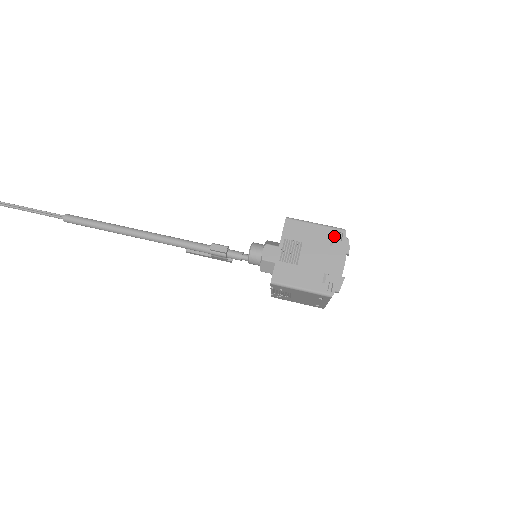
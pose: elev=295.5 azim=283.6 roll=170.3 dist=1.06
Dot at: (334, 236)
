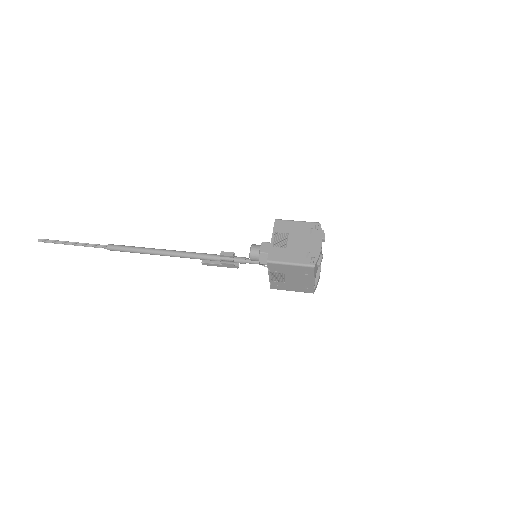
Dot at: (312, 227)
